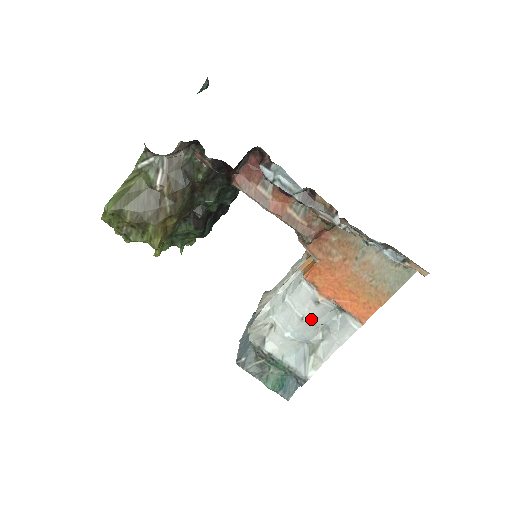
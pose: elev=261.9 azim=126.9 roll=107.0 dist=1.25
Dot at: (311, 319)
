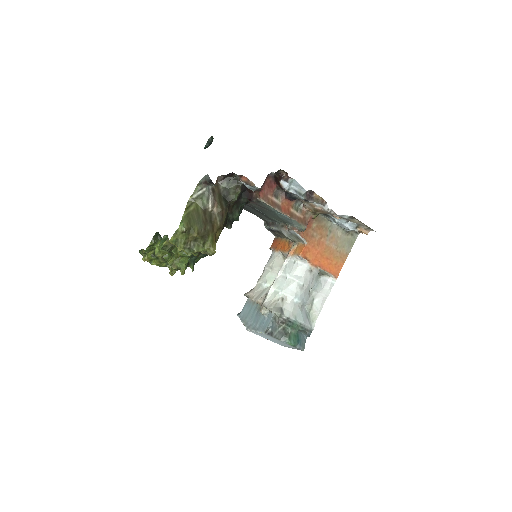
Dot at: (308, 284)
